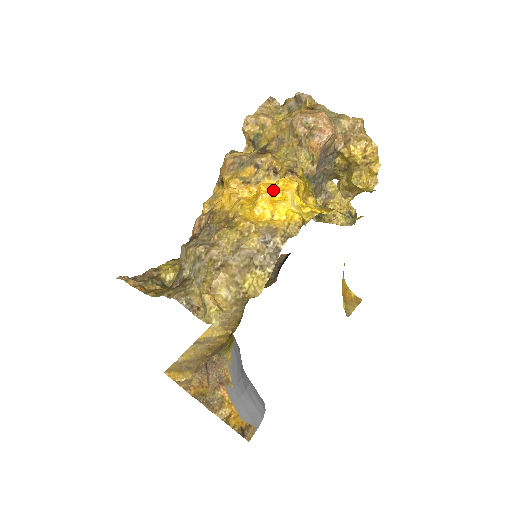
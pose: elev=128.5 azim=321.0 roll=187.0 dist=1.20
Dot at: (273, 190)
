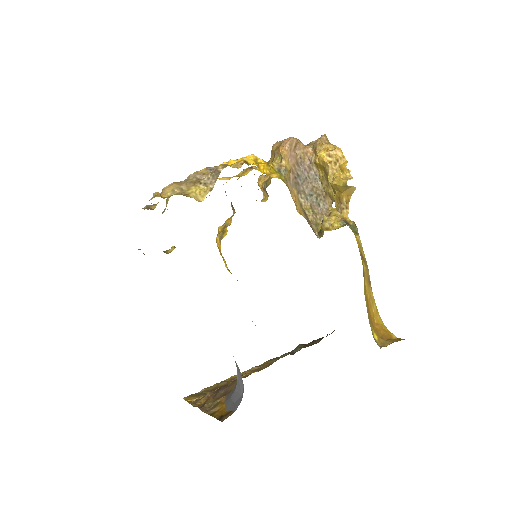
Dot at: occluded
